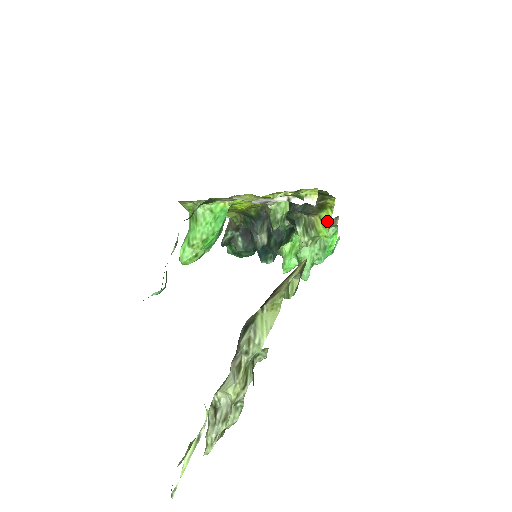
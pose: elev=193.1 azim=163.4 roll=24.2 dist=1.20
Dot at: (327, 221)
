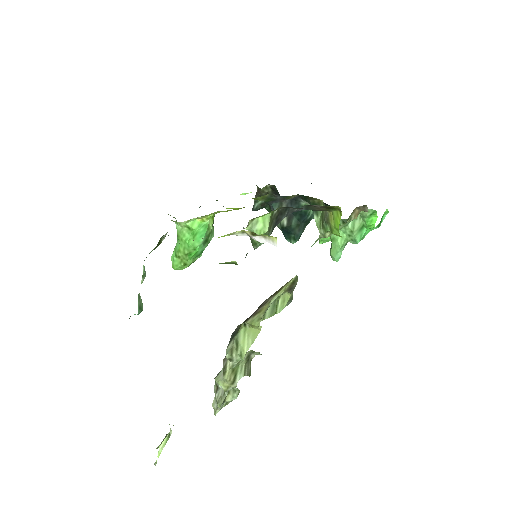
Dot at: (337, 223)
